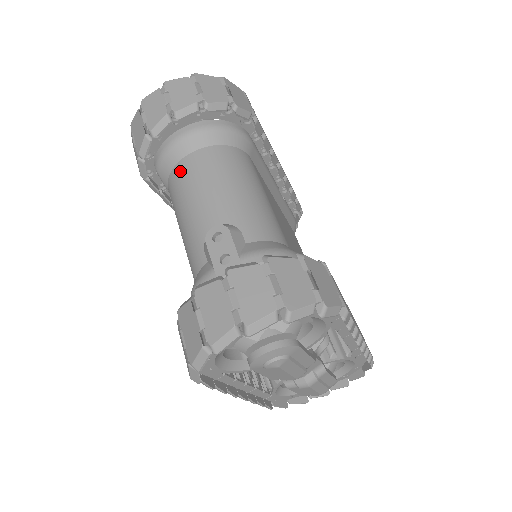
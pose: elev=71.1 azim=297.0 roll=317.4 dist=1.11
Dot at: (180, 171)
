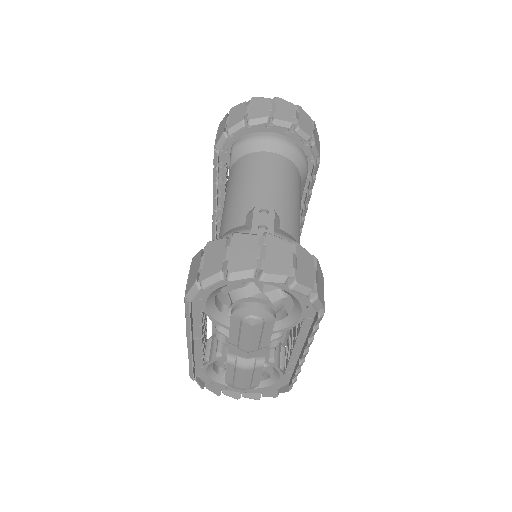
Dot at: (253, 158)
